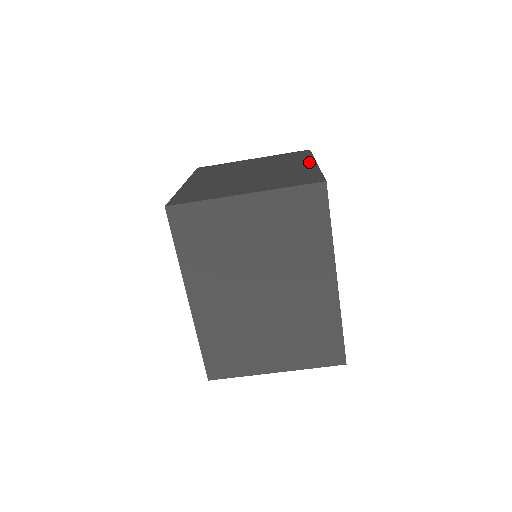
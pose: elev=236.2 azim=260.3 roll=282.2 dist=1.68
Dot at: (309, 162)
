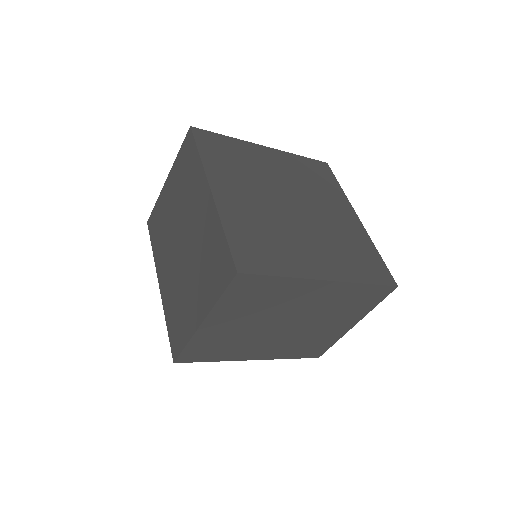
Dot at: occluded
